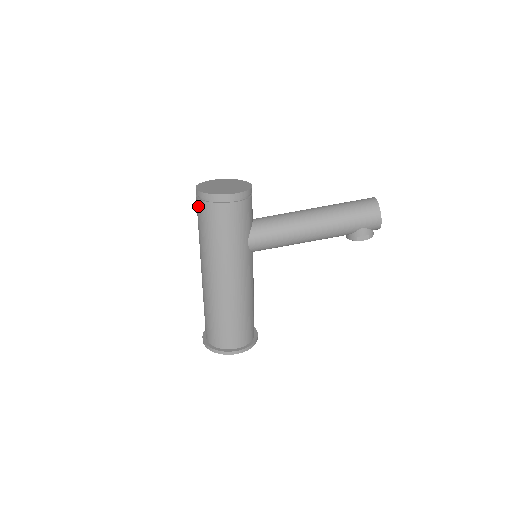
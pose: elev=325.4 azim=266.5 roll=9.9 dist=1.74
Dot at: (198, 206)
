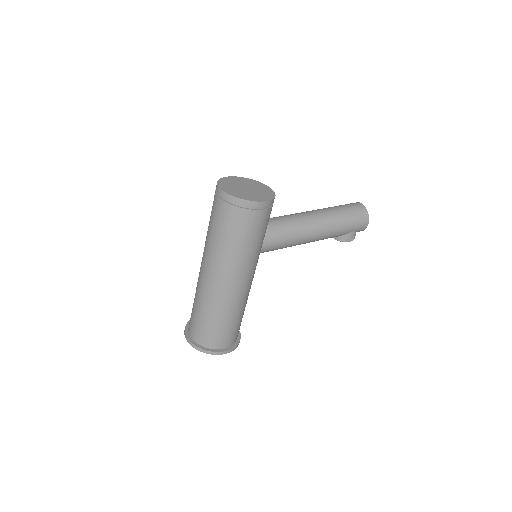
Dot at: (223, 209)
